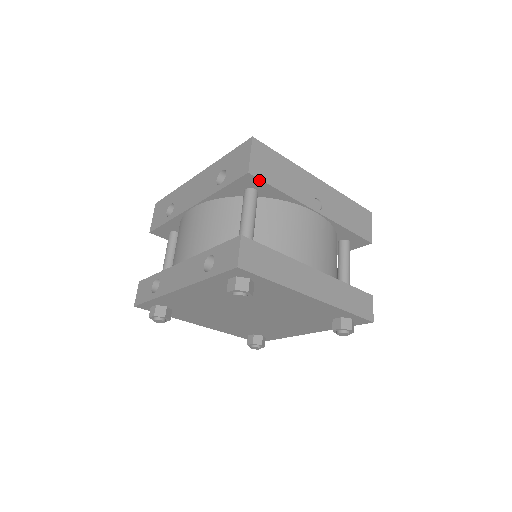
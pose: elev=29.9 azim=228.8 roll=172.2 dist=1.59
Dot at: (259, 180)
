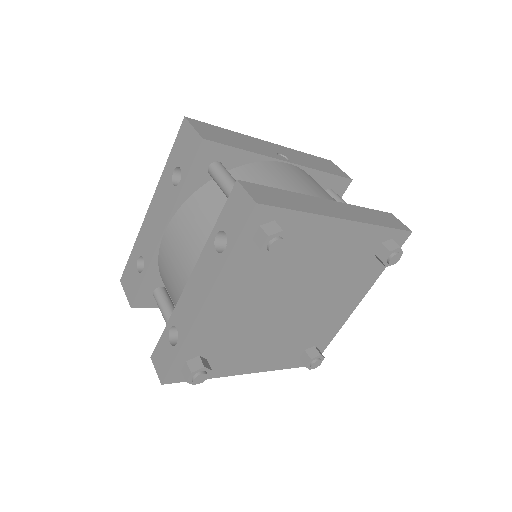
Dot at: (217, 144)
